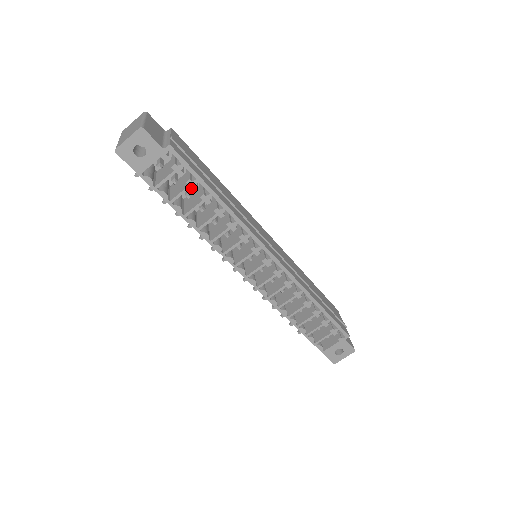
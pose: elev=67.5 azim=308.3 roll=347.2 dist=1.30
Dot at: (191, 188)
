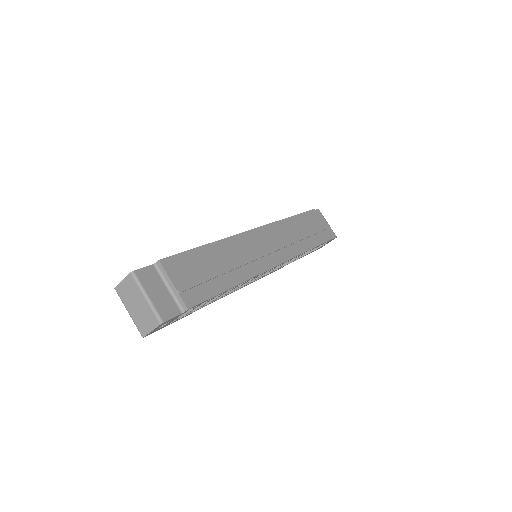
Dot at: occluded
